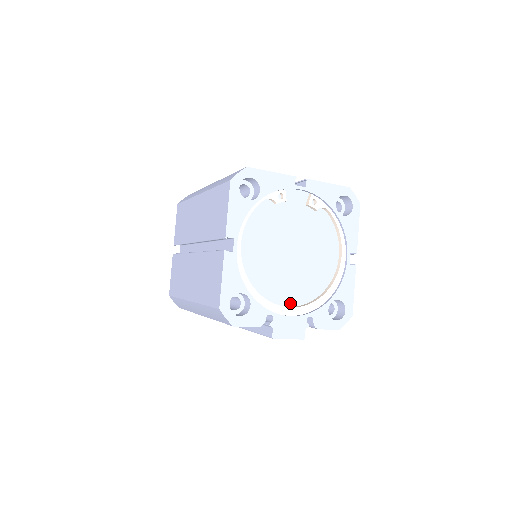
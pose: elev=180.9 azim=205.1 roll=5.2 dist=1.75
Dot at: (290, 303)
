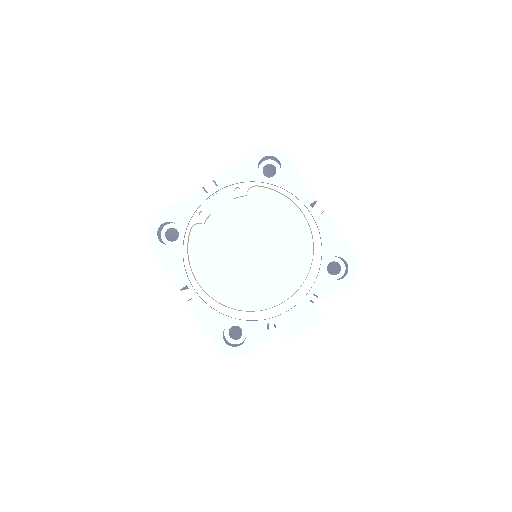
Dot at: (285, 296)
